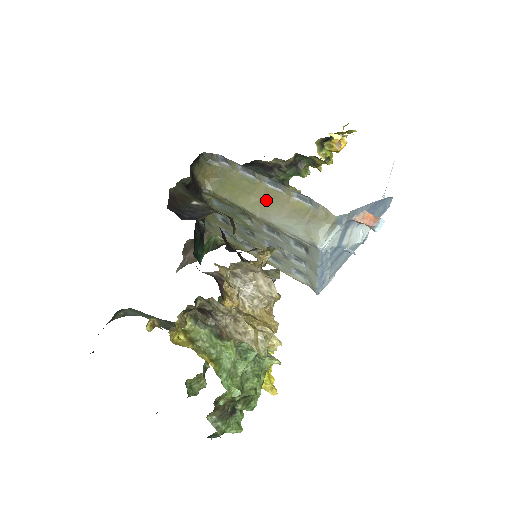
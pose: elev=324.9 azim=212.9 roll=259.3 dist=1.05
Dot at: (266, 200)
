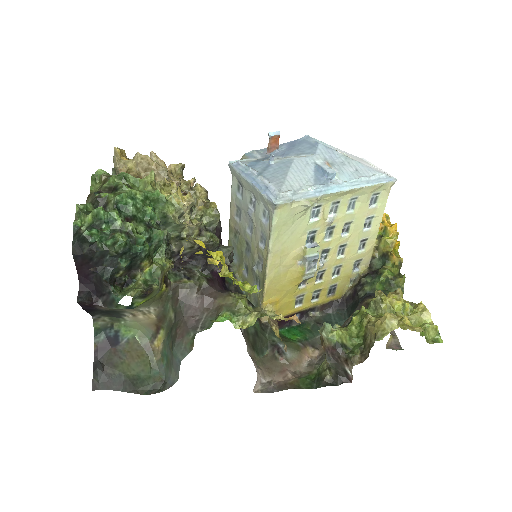
Dot at: occluded
